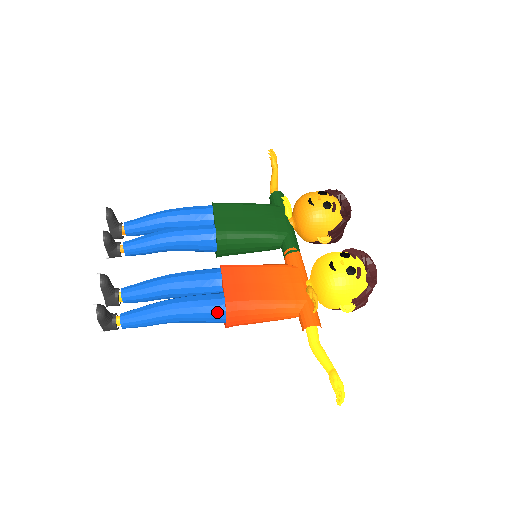
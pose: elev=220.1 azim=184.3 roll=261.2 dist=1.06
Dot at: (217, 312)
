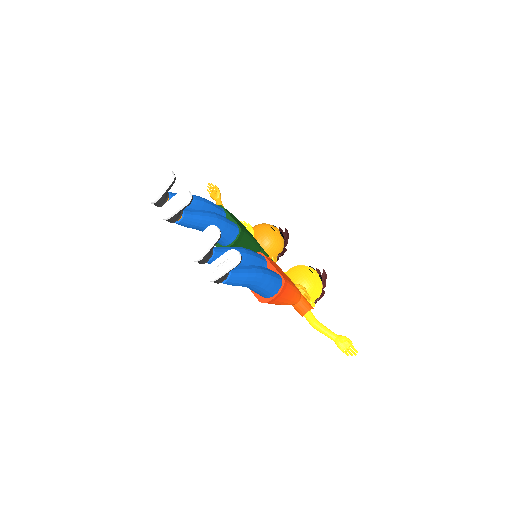
Dot at: (279, 285)
